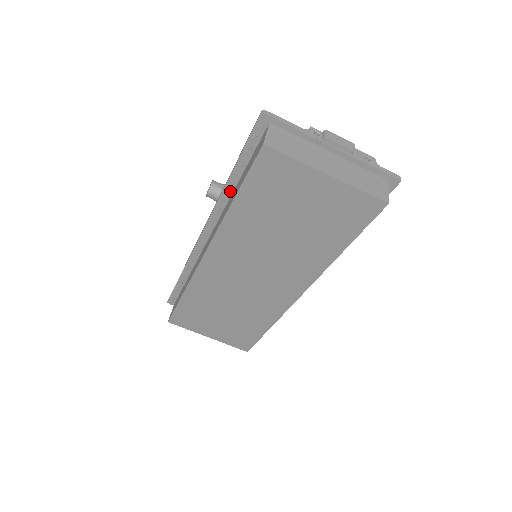
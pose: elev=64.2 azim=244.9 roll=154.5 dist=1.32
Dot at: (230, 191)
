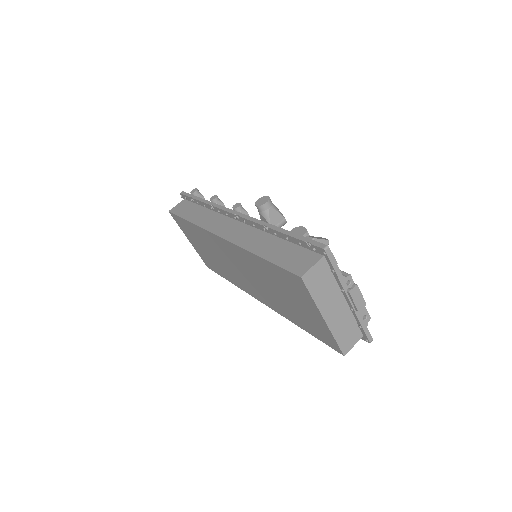
Dot at: (269, 231)
